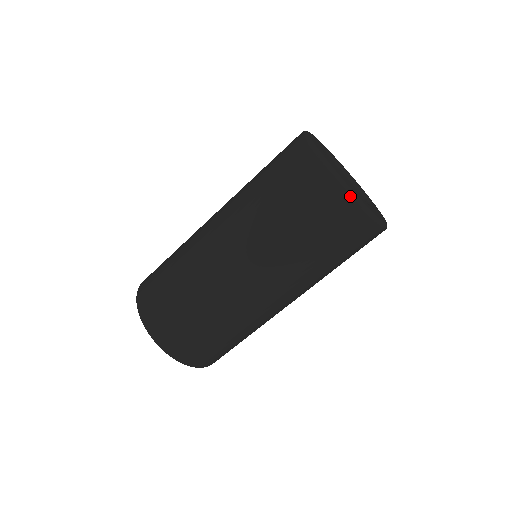
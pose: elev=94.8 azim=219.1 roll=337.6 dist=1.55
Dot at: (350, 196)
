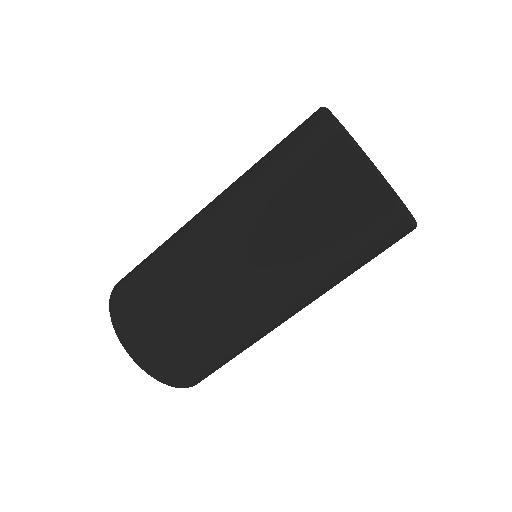
Dot at: (372, 172)
